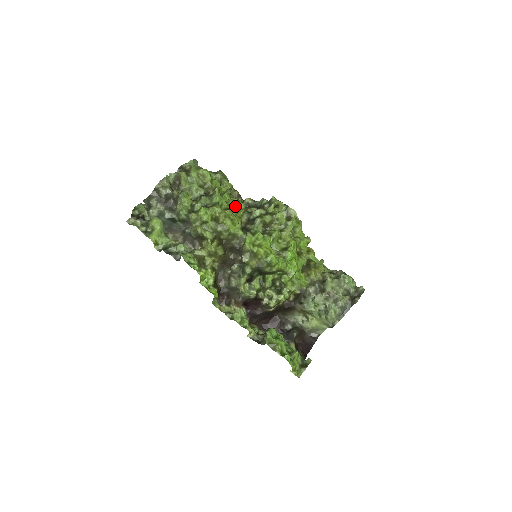
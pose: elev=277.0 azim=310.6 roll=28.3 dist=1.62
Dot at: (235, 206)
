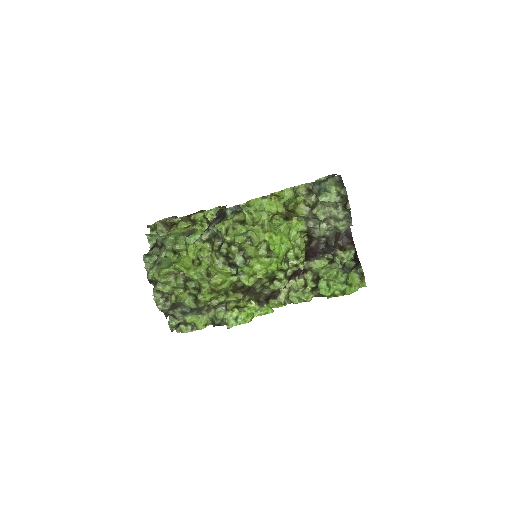
Dot at: (209, 271)
